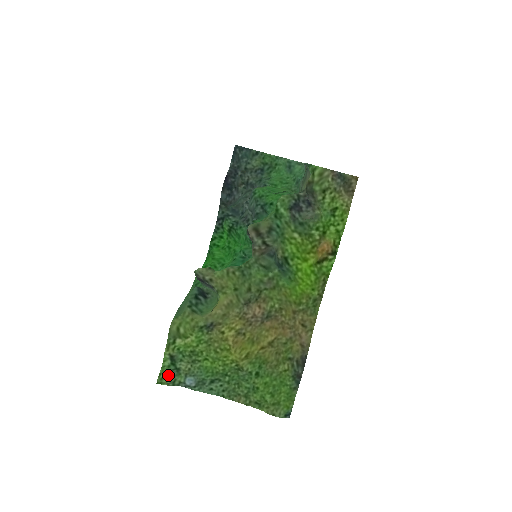
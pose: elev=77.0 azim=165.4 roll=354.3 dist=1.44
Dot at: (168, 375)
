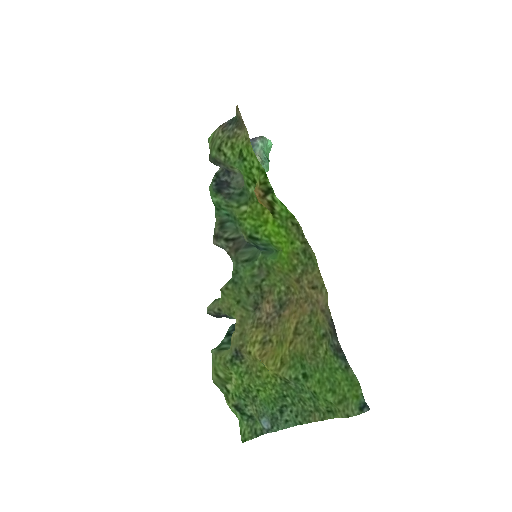
Dot at: (247, 428)
